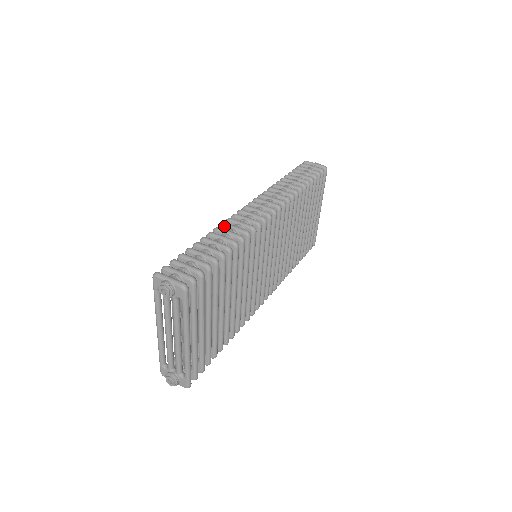
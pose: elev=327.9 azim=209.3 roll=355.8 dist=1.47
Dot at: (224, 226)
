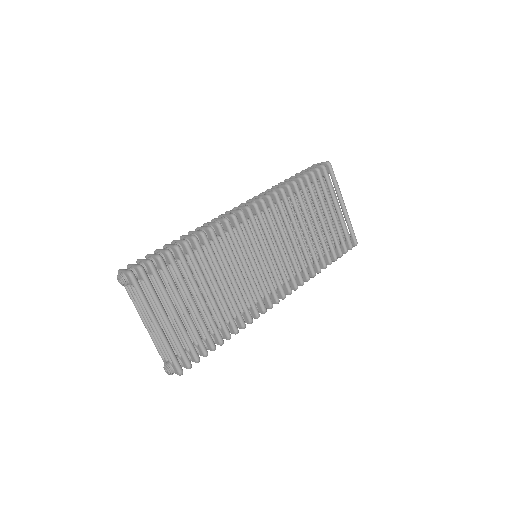
Dot at: (197, 229)
